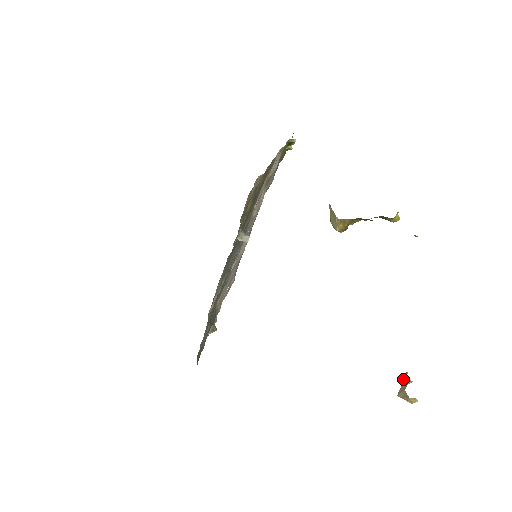
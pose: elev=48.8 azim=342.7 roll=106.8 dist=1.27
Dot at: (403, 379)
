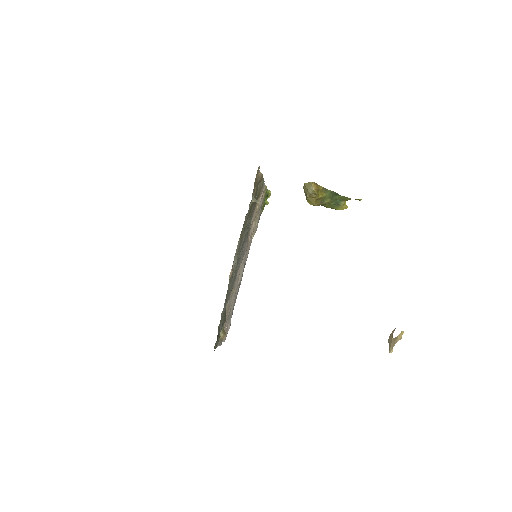
Dot at: (388, 340)
